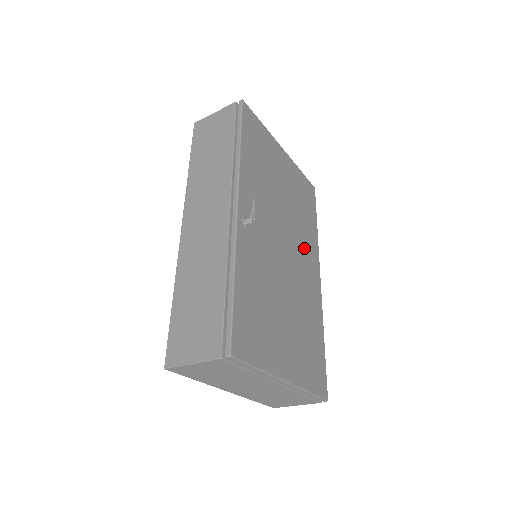
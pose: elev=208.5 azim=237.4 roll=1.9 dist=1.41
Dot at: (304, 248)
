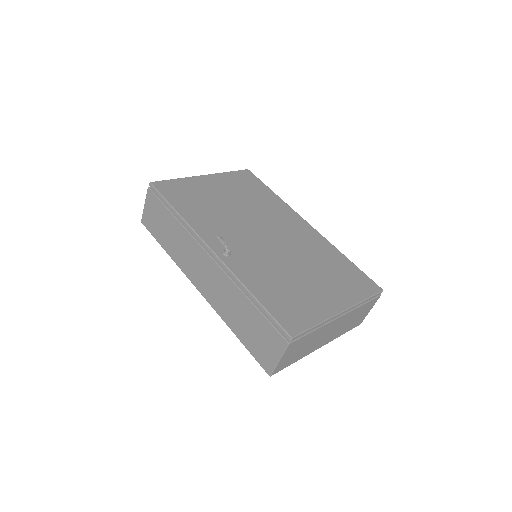
Dot at: (278, 218)
